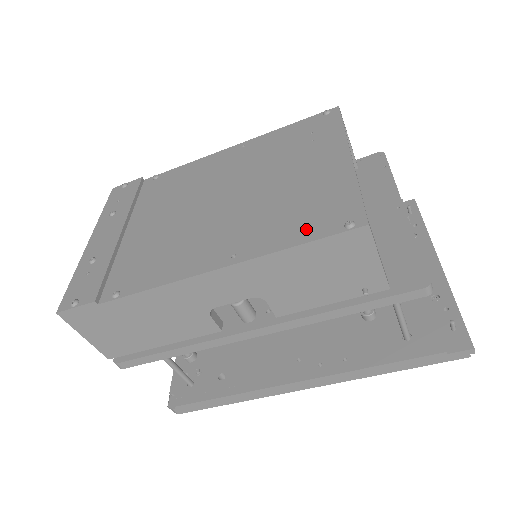
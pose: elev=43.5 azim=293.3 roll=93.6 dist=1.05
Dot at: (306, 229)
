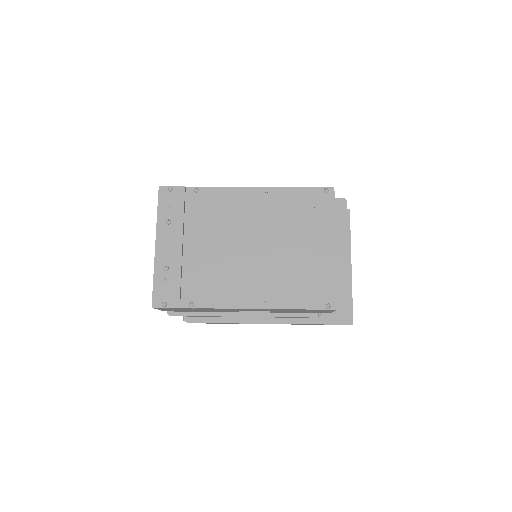
Dot at: (306, 299)
